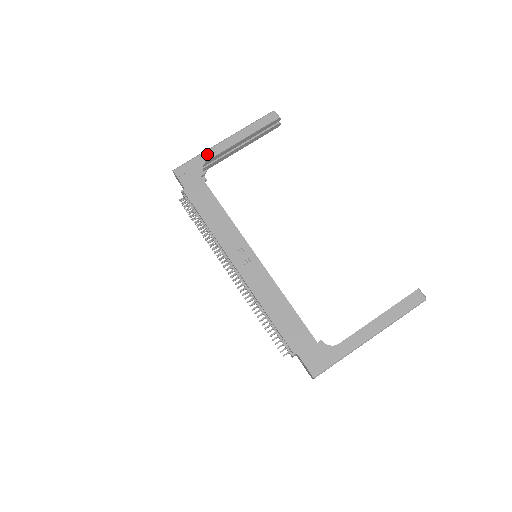
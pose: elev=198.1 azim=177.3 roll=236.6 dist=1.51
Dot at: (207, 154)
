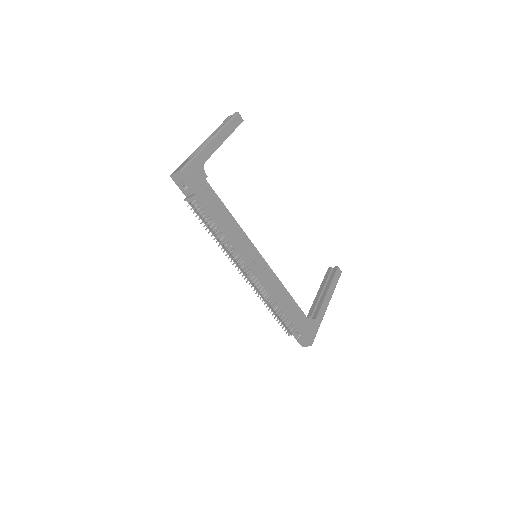
Dot at: (204, 154)
